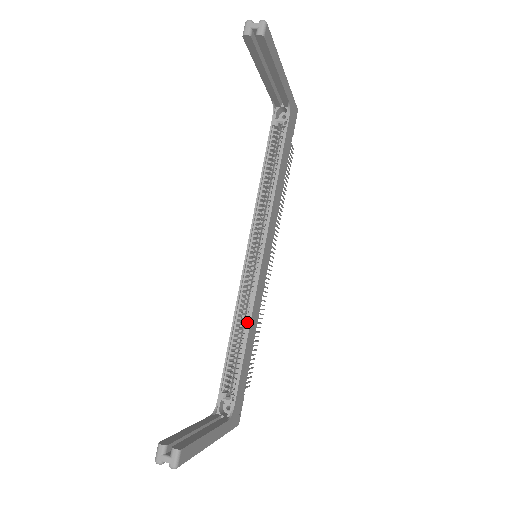
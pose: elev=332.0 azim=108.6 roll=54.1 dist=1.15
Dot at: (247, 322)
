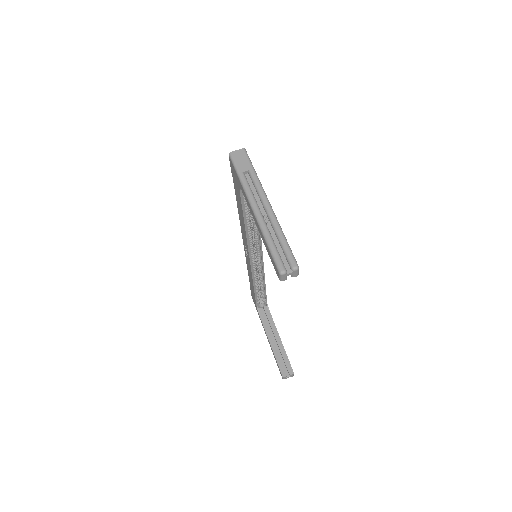
Dot at: (262, 279)
